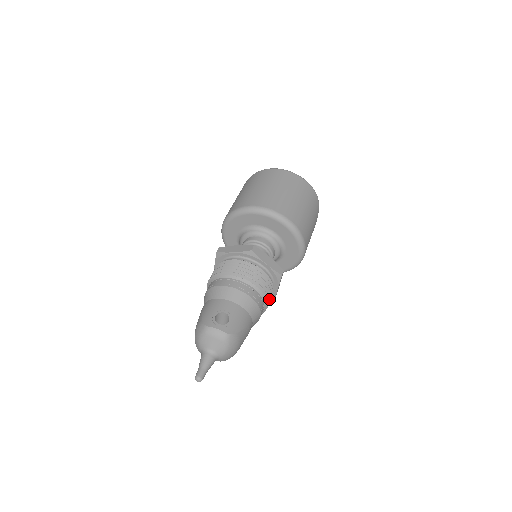
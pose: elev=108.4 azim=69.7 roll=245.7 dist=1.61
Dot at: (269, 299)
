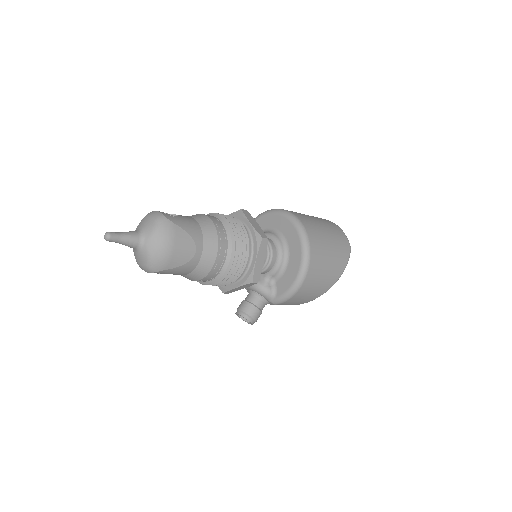
Dot at: (238, 252)
